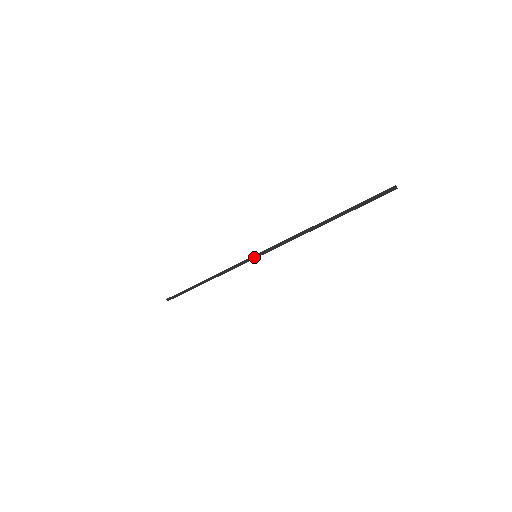
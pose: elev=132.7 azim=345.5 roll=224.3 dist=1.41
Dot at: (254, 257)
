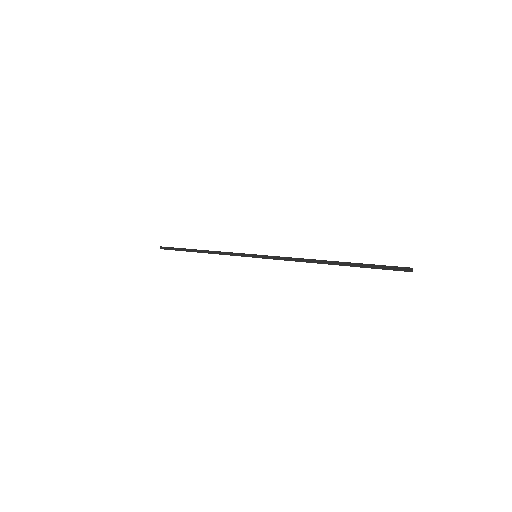
Dot at: (254, 256)
